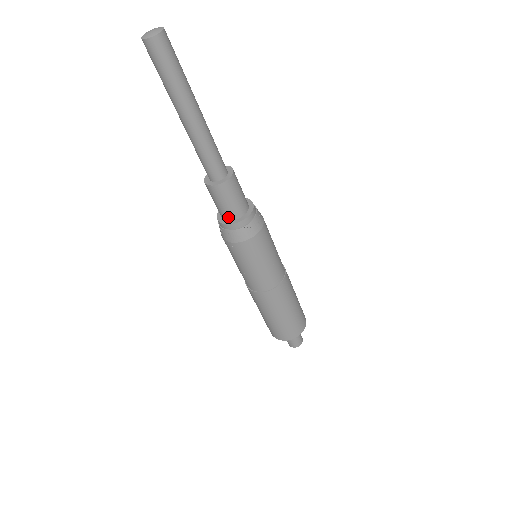
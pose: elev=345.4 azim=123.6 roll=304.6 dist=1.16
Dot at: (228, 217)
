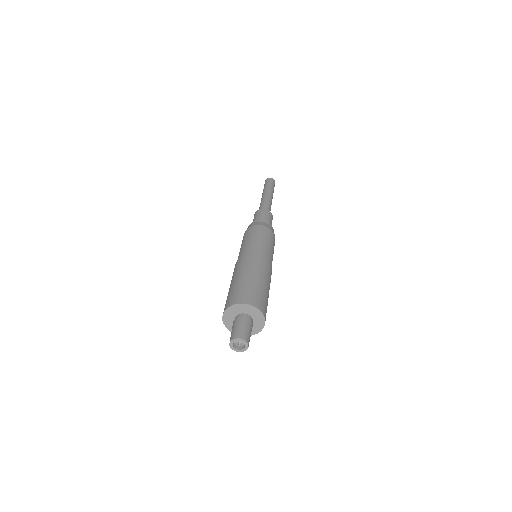
Dot at: occluded
